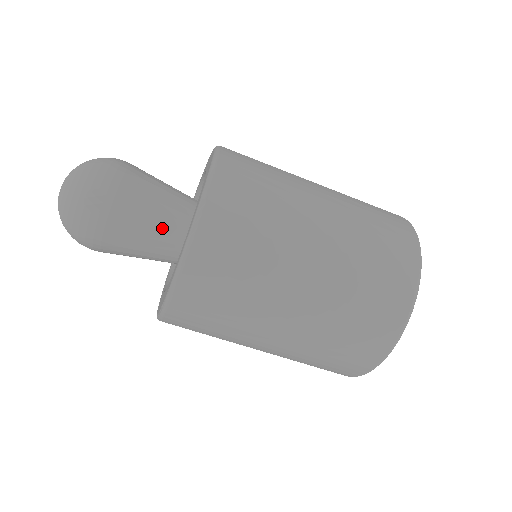
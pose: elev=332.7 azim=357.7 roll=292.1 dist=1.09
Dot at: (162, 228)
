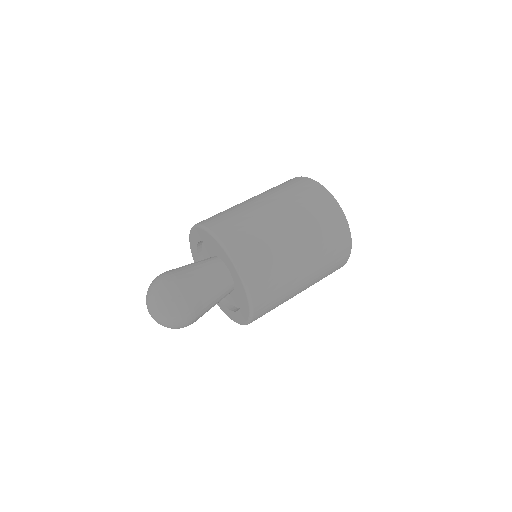
Dot at: (216, 286)
